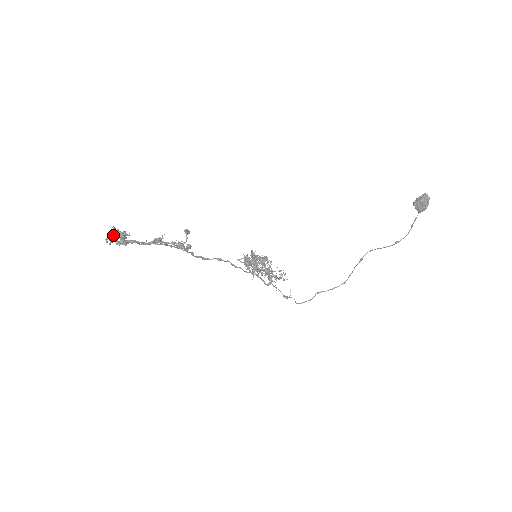
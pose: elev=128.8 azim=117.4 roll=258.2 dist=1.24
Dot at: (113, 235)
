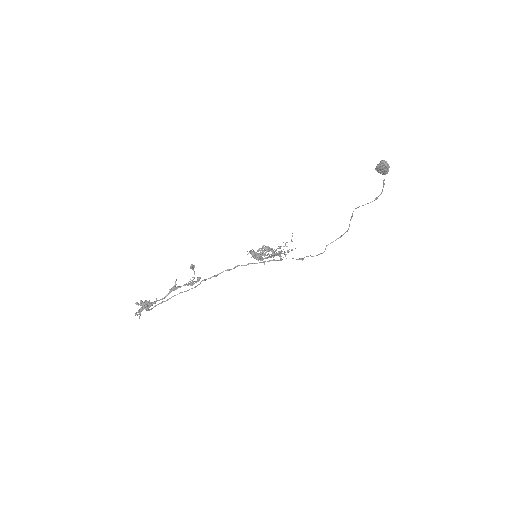
Dot at: (138, 311)
